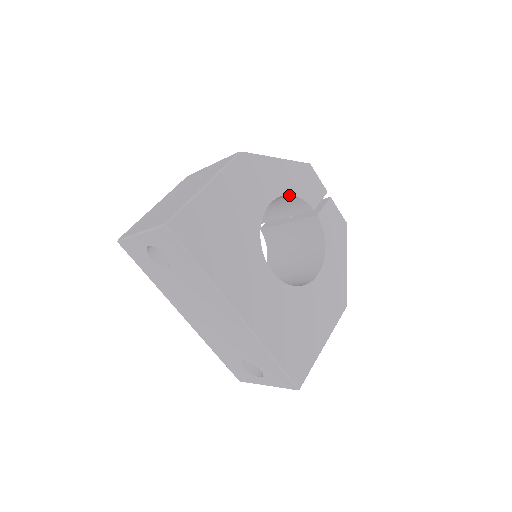
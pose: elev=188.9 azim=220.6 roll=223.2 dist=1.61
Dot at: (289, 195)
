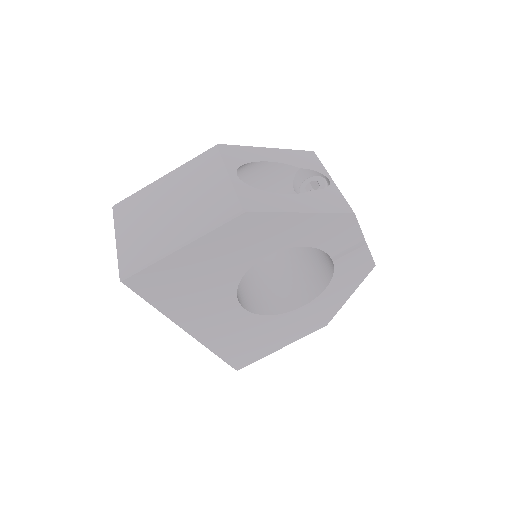
Dot at: (302, 244)
